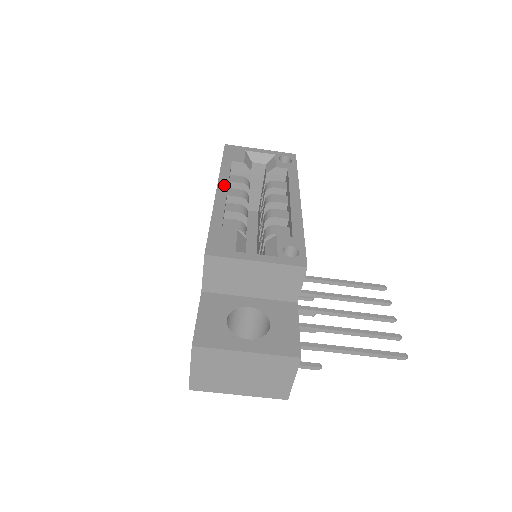
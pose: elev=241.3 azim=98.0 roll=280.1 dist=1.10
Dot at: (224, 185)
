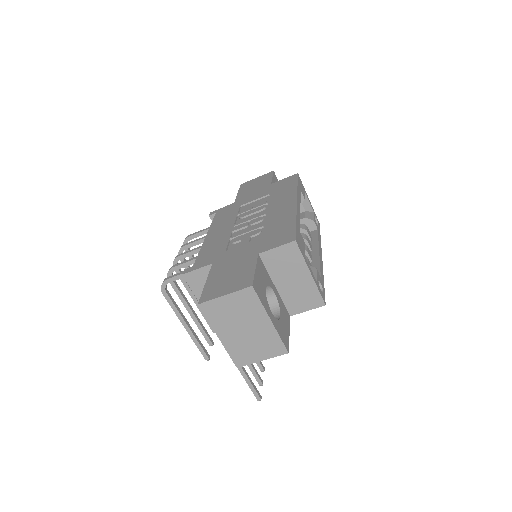
Dot at: (299, 203)
